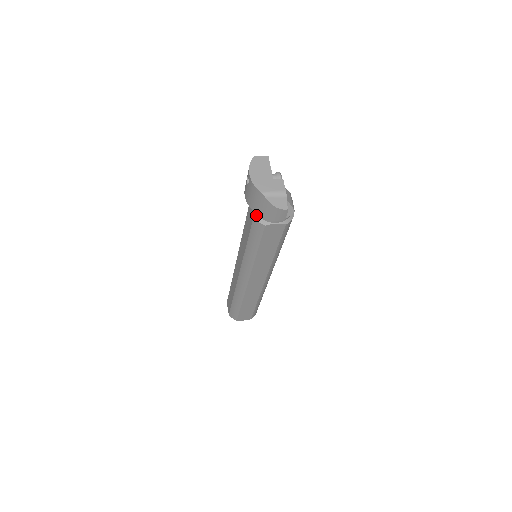
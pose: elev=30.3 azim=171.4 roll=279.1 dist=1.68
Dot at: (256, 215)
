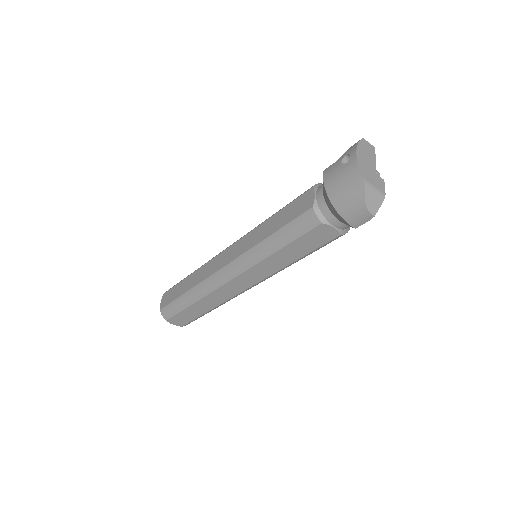
Dot at: (317, 206)
